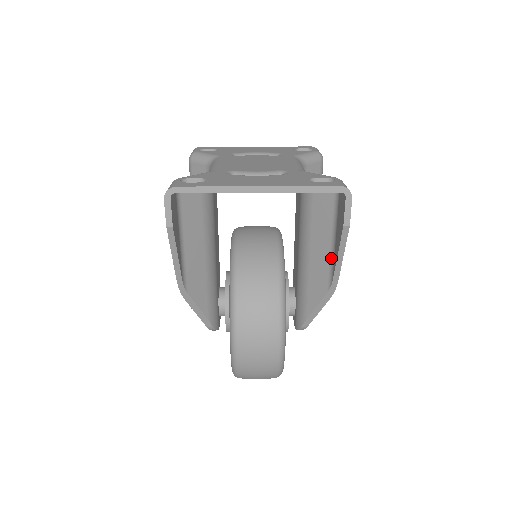
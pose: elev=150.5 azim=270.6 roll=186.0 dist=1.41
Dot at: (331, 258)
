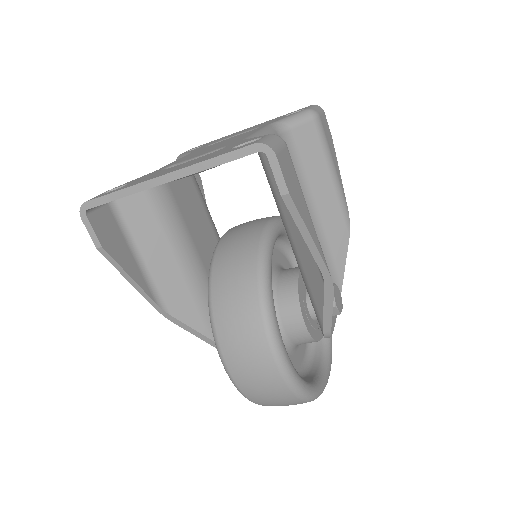
Dot at: occluded
